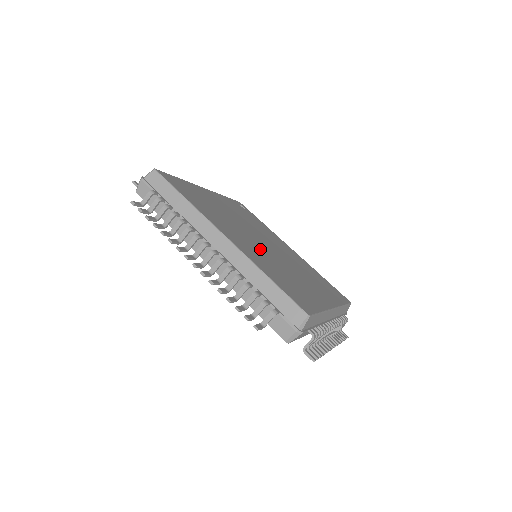
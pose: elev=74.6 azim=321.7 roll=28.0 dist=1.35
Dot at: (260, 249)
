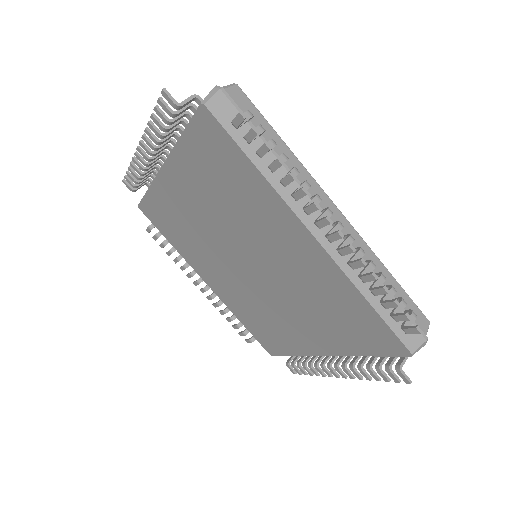
Dot at: occluded
